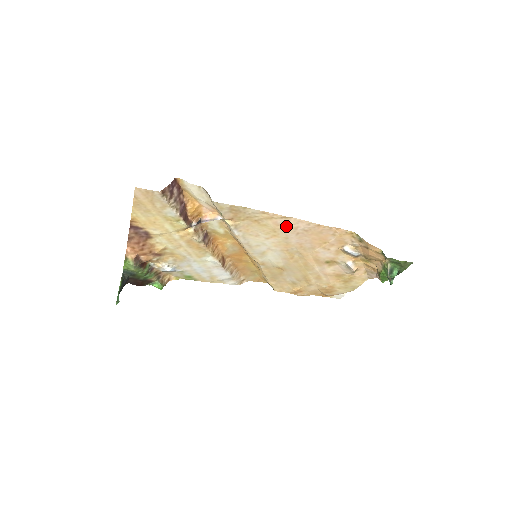
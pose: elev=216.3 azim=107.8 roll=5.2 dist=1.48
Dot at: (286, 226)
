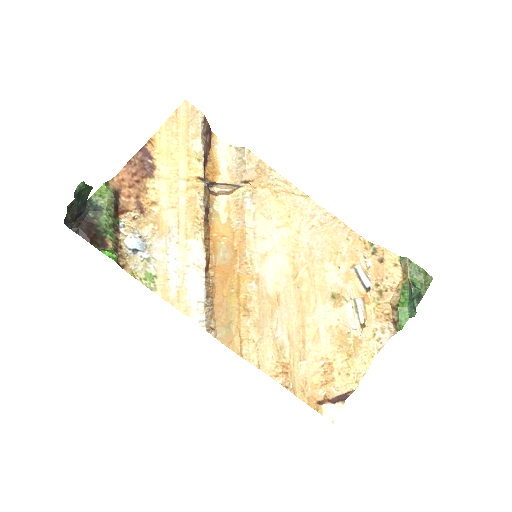
Dot at: (303, 211)
